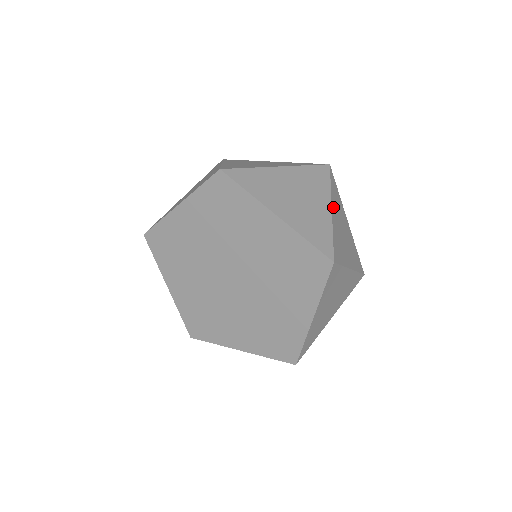
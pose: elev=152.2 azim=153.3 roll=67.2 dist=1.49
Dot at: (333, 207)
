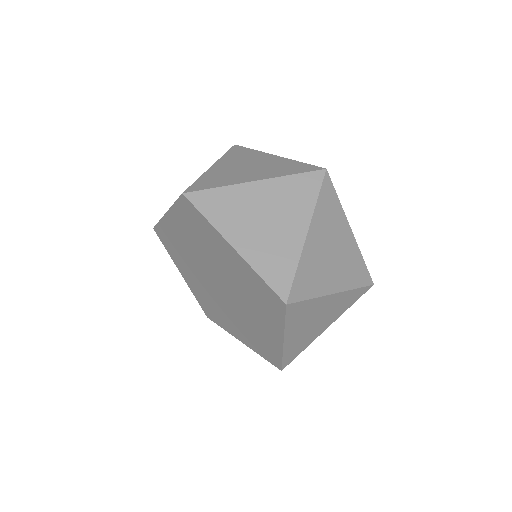
Dot at: (313, 228)
